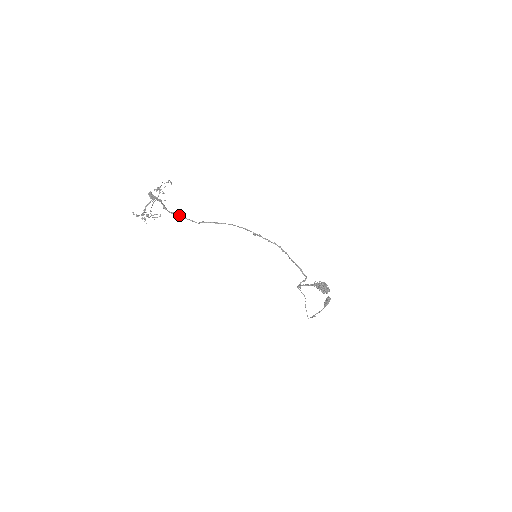
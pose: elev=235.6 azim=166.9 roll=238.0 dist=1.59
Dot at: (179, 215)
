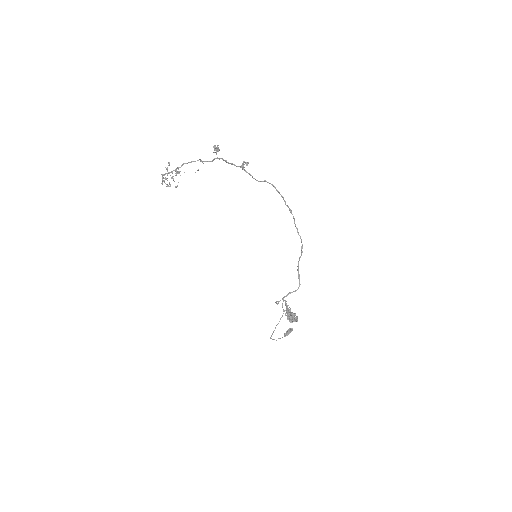
Dot at: occluded
